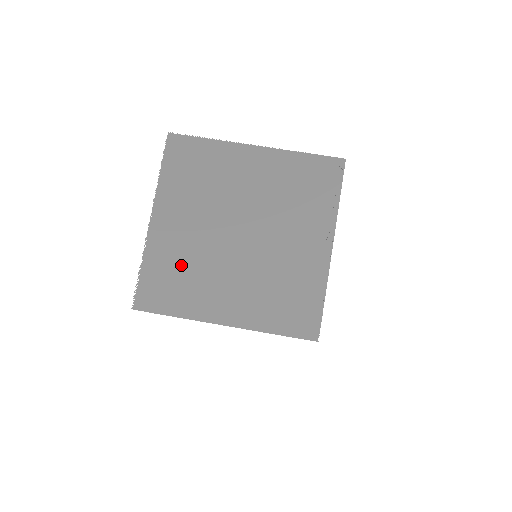
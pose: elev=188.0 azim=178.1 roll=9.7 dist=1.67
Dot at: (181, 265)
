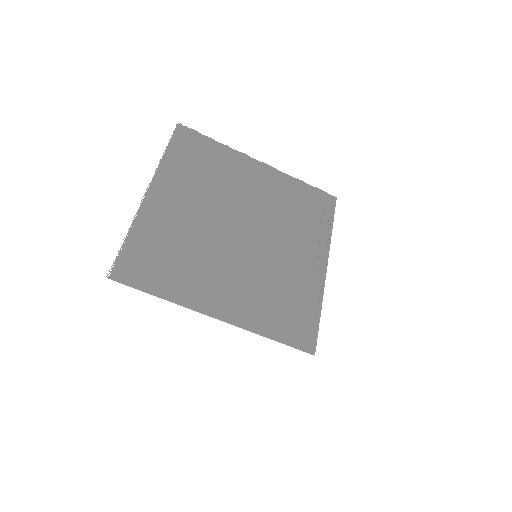
Dot at: (176, 244)
